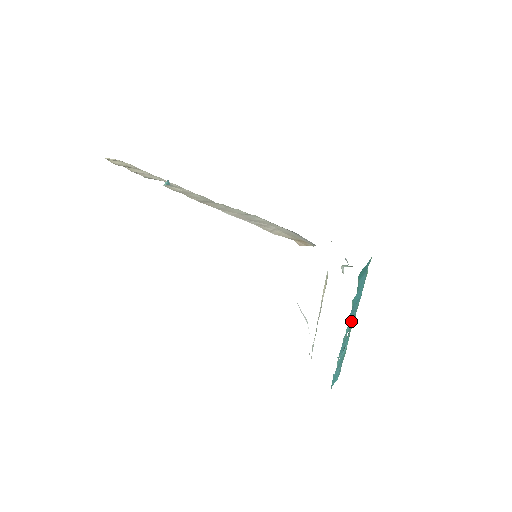
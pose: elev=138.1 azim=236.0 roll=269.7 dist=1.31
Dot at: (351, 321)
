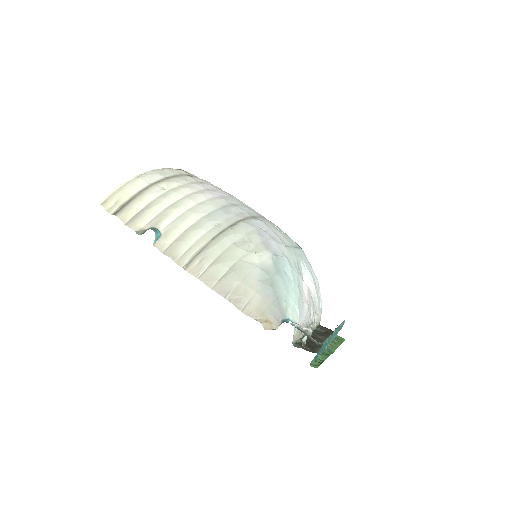
Dot at: (328, 342)
